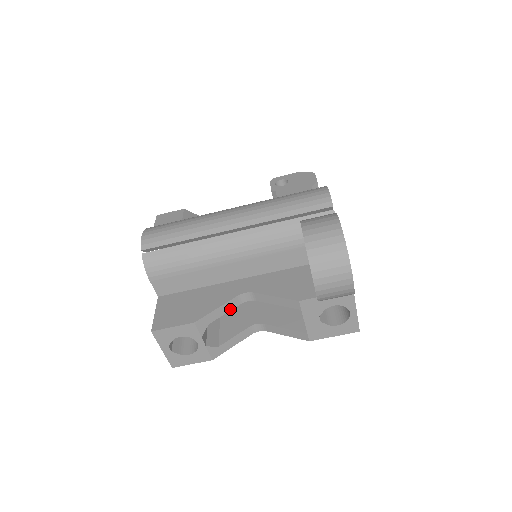
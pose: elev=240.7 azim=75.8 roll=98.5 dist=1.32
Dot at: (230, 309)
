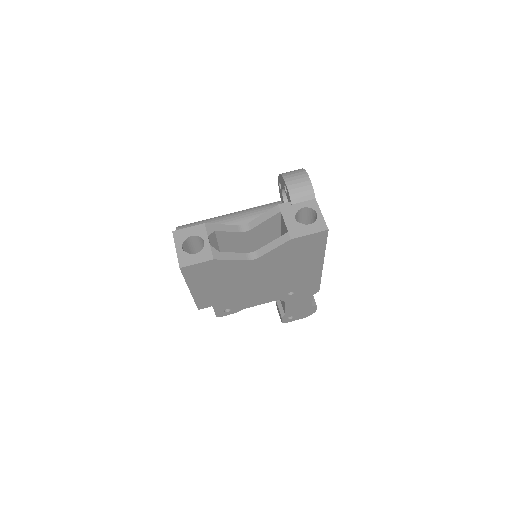
Dot at: (231, 231)
